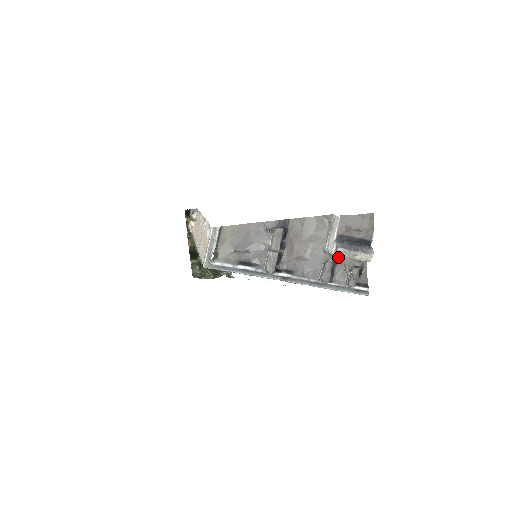
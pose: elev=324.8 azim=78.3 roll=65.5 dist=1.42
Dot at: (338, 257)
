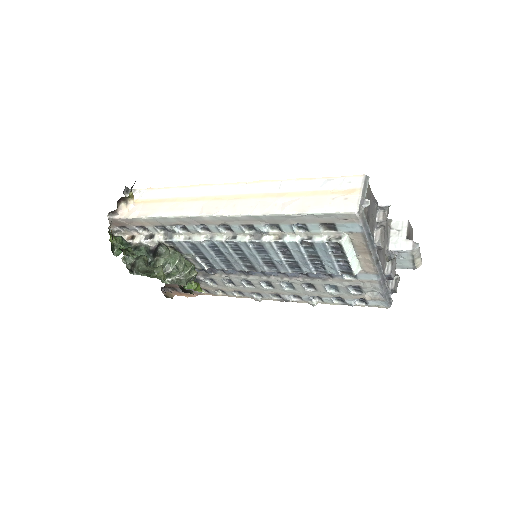
Dot at: occluded
